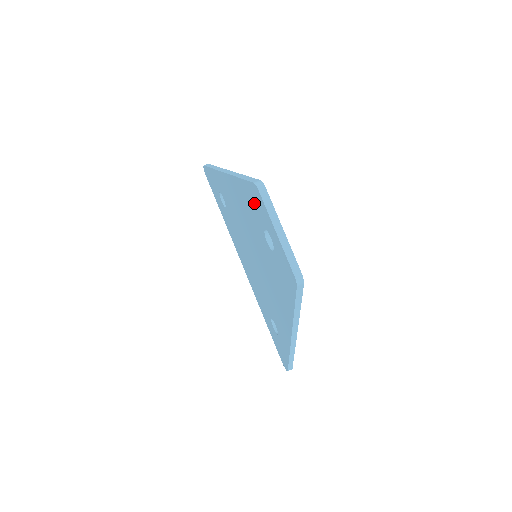
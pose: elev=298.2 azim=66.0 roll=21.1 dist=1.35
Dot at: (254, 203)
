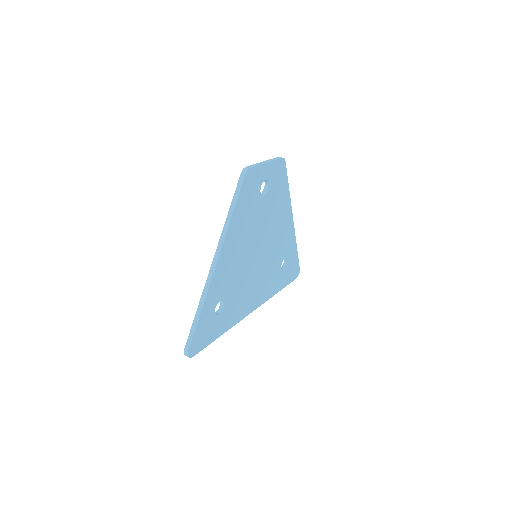
Dot at: occluded
